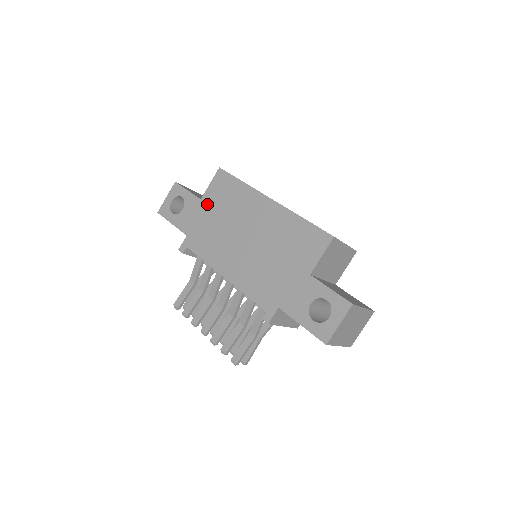
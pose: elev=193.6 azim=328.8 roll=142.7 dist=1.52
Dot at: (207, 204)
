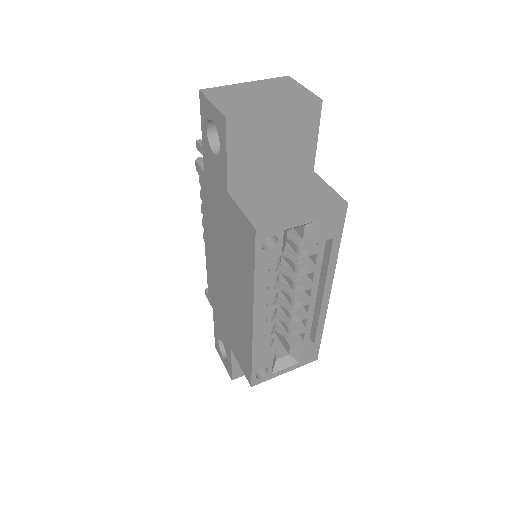
Dot at: (227, 208)
